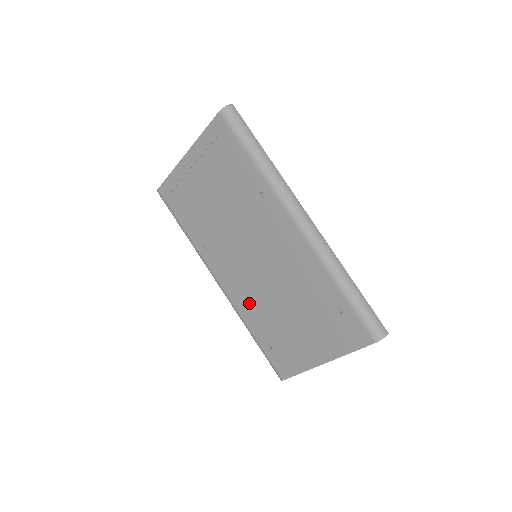
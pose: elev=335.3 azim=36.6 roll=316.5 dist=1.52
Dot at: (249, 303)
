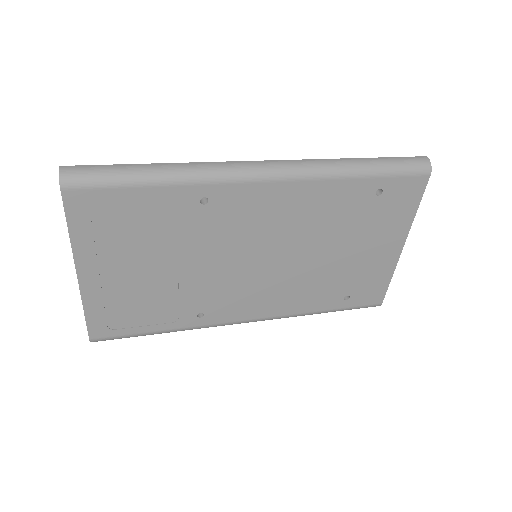
Dot at: (293, 296)
